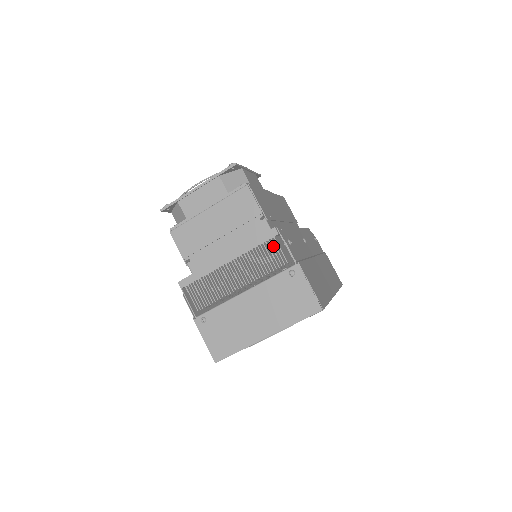
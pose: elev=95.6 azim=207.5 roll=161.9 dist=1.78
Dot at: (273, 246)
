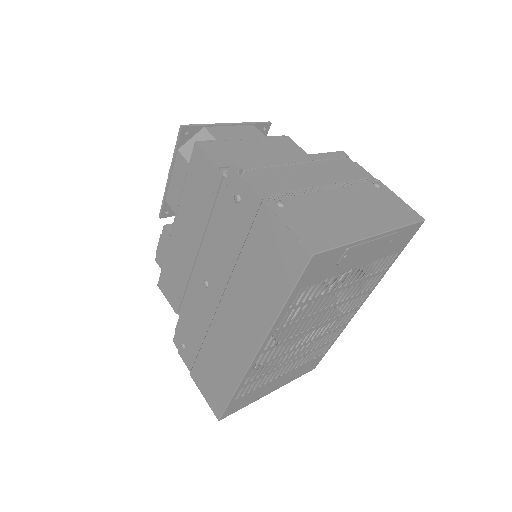
Dot at: occluded
